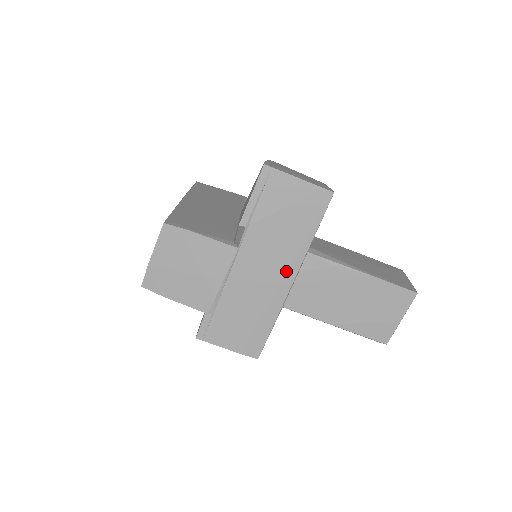
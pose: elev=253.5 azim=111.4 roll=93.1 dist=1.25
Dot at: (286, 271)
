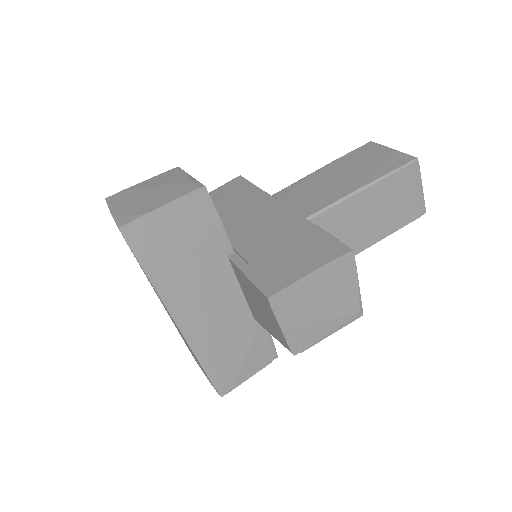
Dot at: (270, 208)
